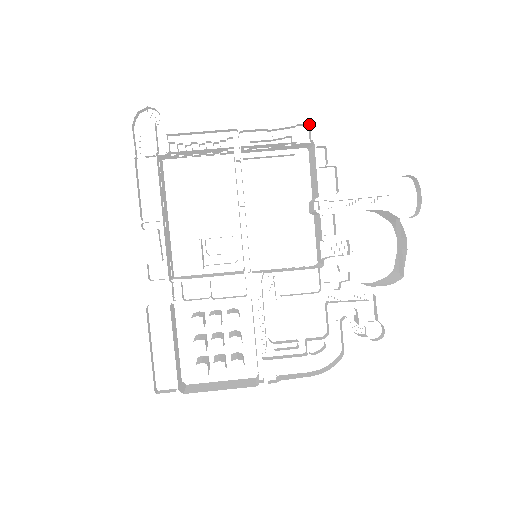
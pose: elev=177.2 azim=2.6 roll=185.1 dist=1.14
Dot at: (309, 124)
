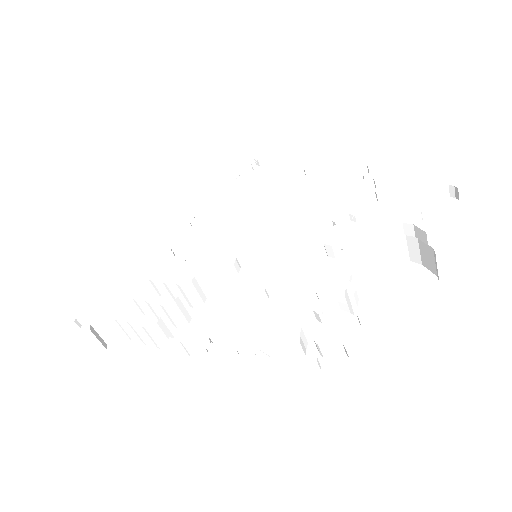
Dot at: occluded
